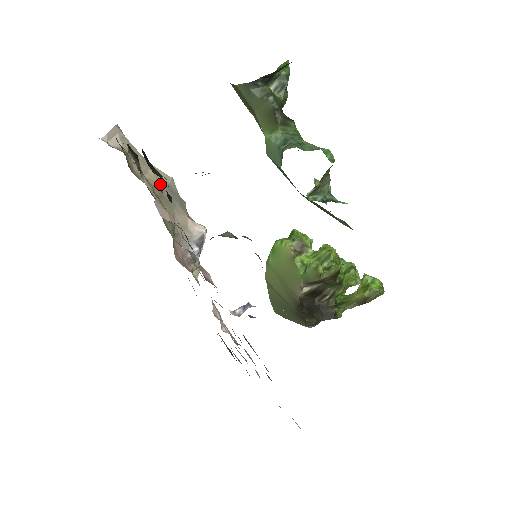
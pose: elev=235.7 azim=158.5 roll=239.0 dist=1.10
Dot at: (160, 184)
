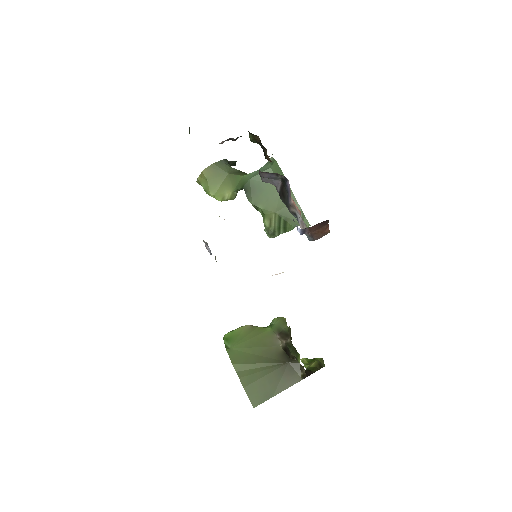
Dot at: occluded
